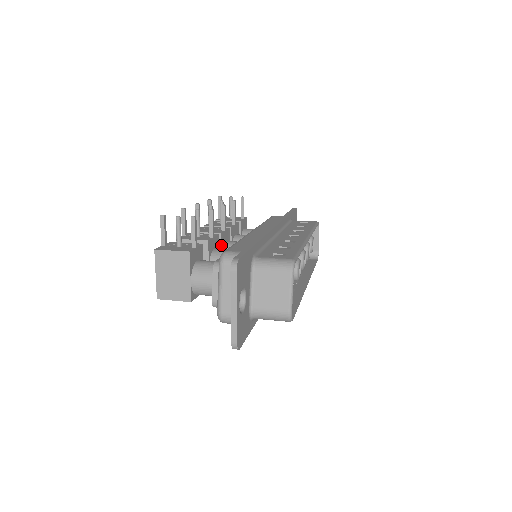
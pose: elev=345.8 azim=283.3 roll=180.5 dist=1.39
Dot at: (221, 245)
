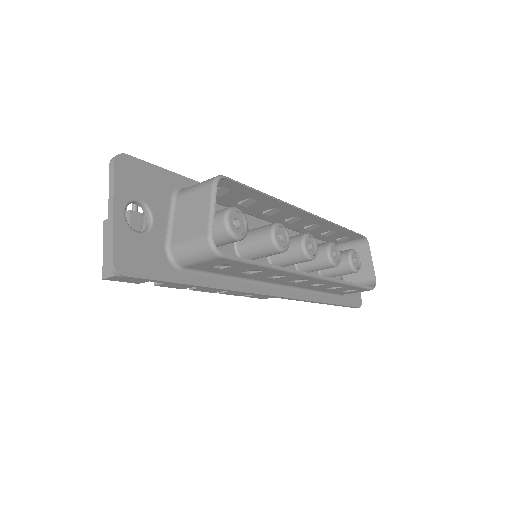
Dot at: occluded
